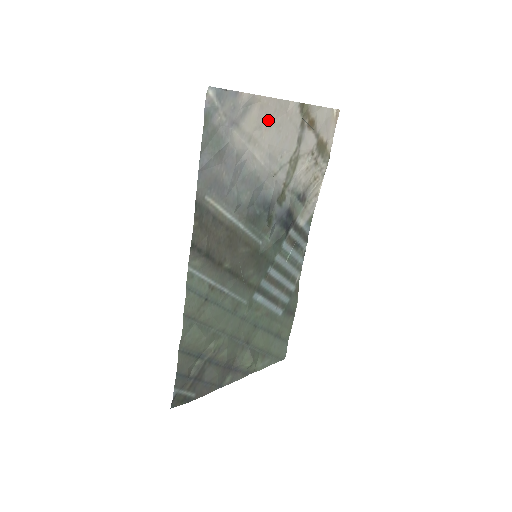
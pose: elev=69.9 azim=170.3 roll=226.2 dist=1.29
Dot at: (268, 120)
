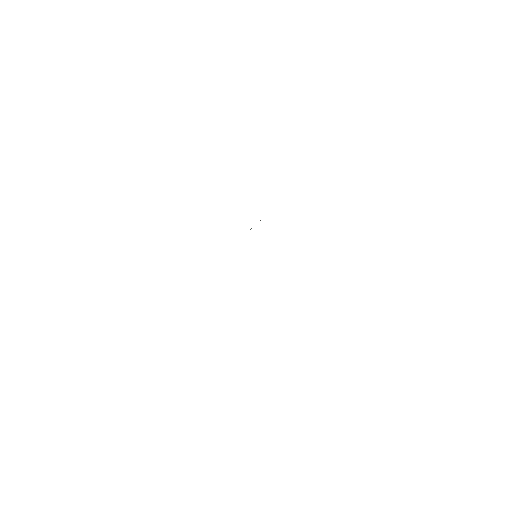
Dot at: occluded
